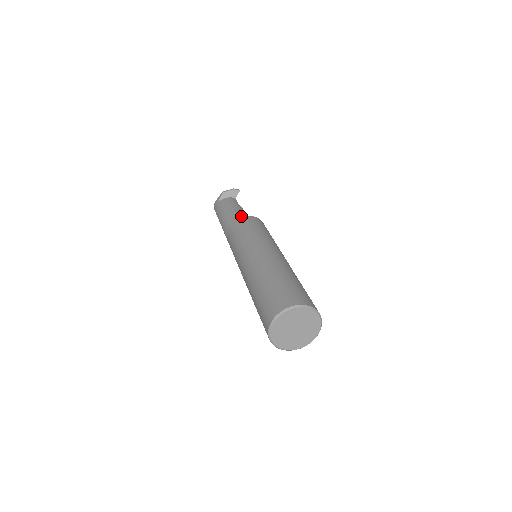
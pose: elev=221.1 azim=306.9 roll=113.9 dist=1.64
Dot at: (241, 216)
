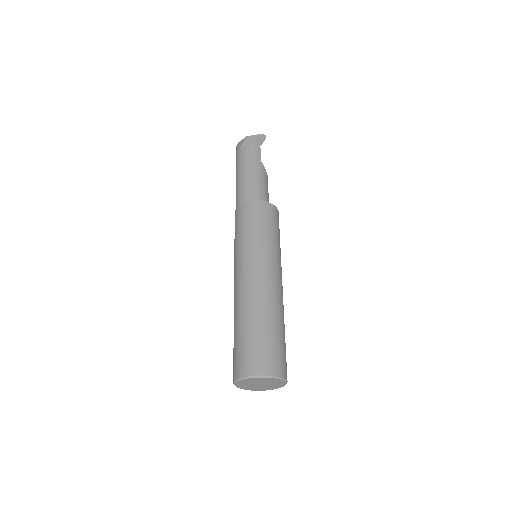
Dot at: (256, 187)
